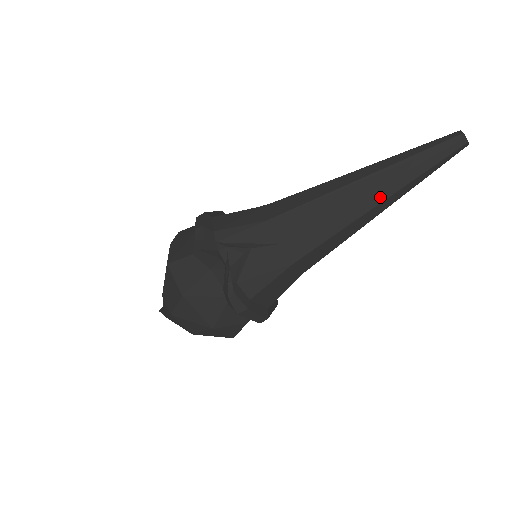
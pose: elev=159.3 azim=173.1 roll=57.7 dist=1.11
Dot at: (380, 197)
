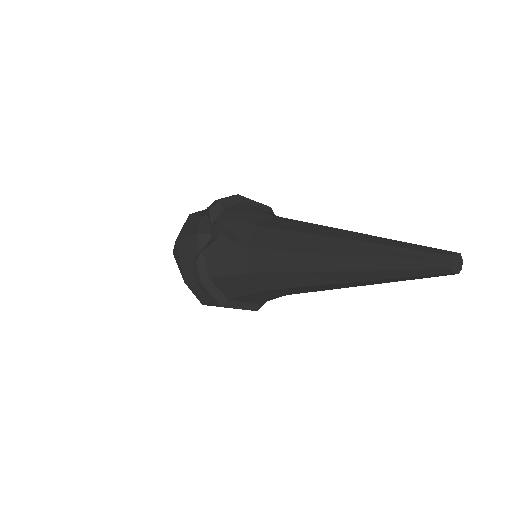
Dot at: (338, 265)
